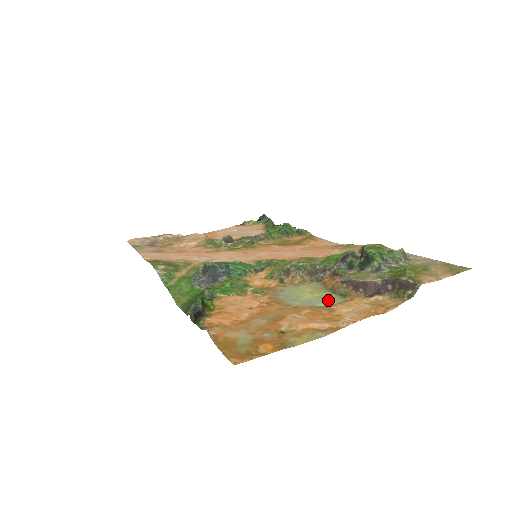
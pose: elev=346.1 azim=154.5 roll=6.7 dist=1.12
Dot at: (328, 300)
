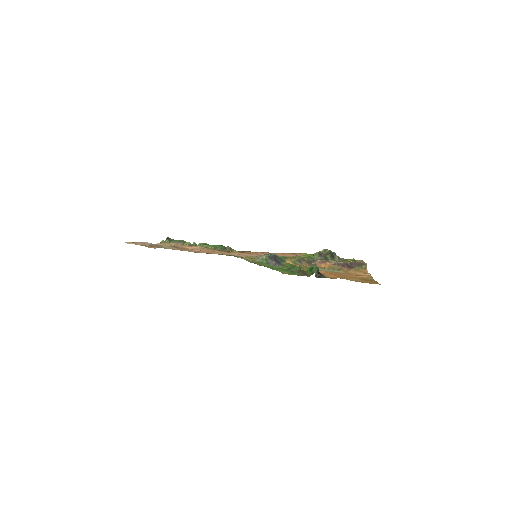
Dot at: (340, 271)
